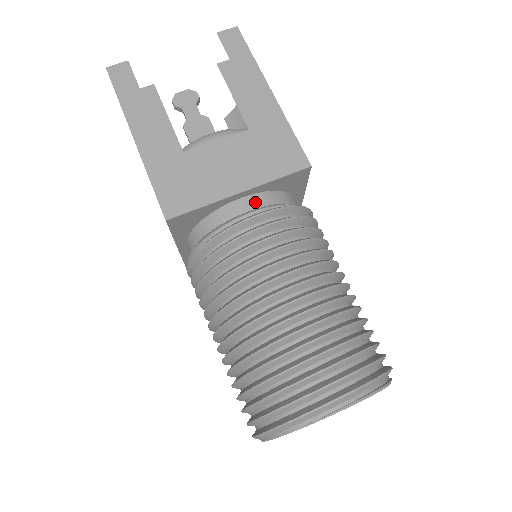
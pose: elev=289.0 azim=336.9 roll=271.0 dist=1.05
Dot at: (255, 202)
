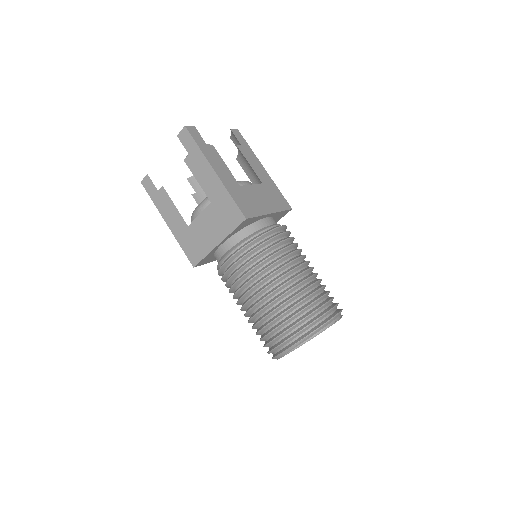
Dot at: (273, 221)
